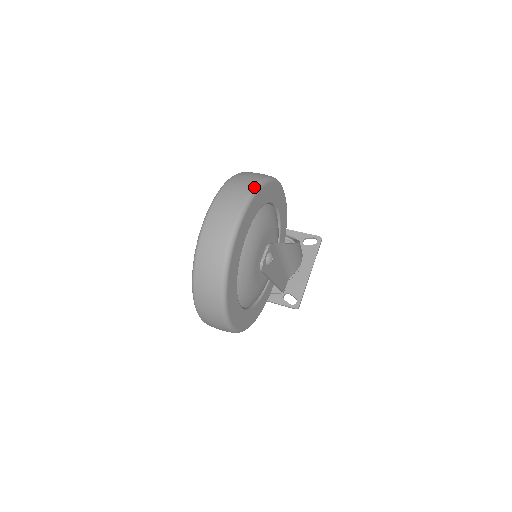
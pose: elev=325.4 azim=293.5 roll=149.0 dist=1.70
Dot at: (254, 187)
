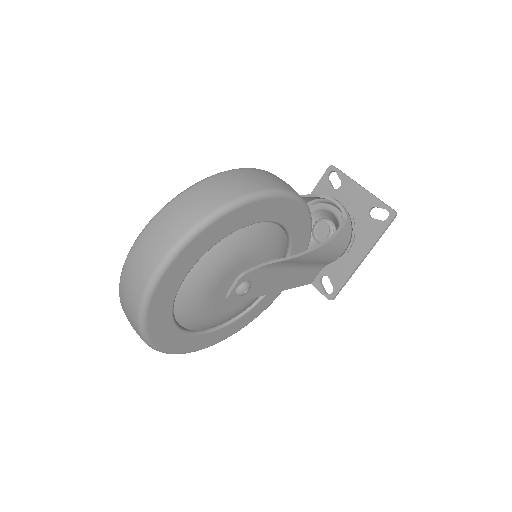
Dot at: (184, 235)
